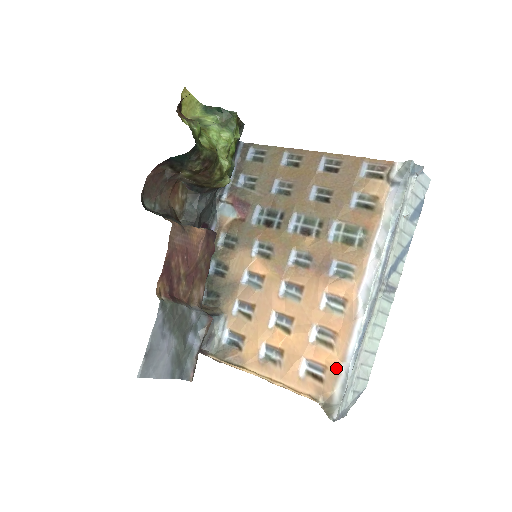
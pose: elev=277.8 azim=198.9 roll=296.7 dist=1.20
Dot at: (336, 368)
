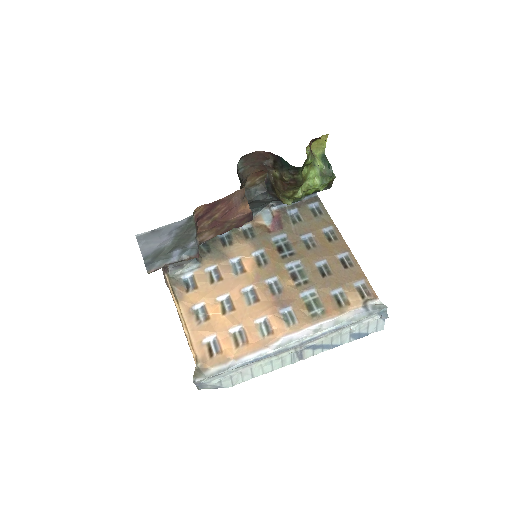
Dot at: (227, 358)
